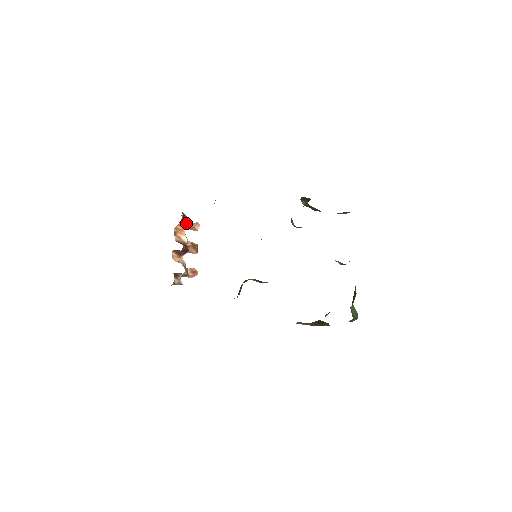
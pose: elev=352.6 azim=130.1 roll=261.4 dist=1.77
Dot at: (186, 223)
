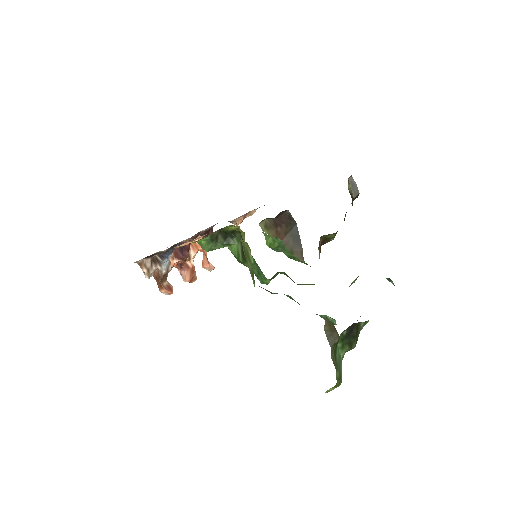
Dot at: occluded
